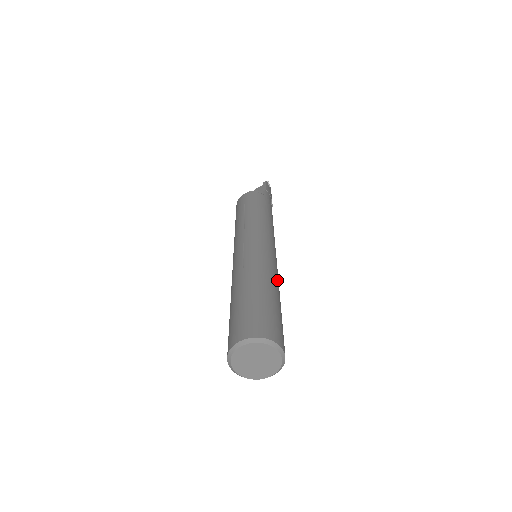
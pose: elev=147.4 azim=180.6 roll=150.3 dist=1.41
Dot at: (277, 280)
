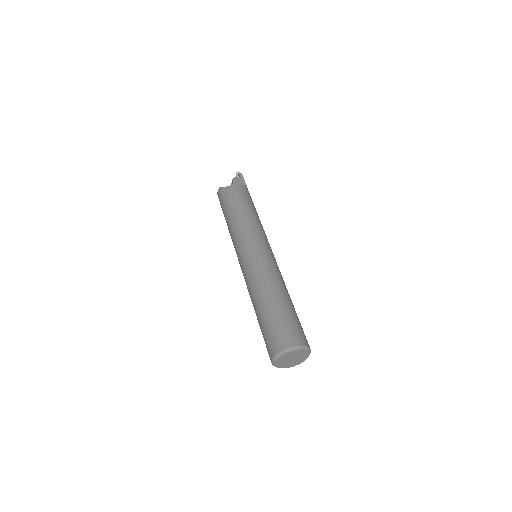
Dot at: occluded
